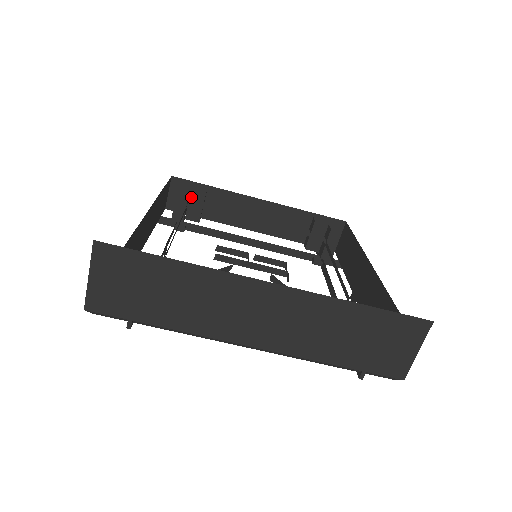
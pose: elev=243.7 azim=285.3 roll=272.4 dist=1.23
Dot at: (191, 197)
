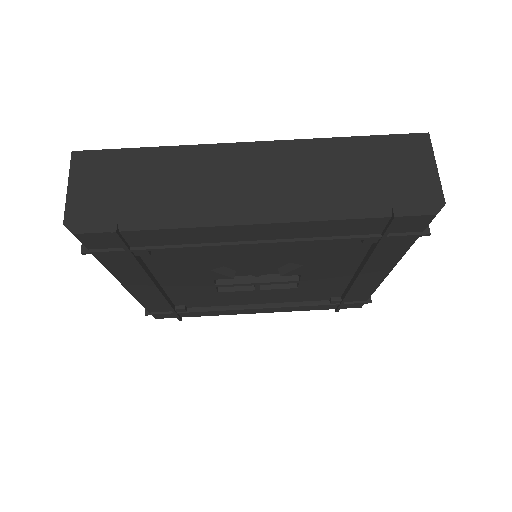
Dot at: occluded
